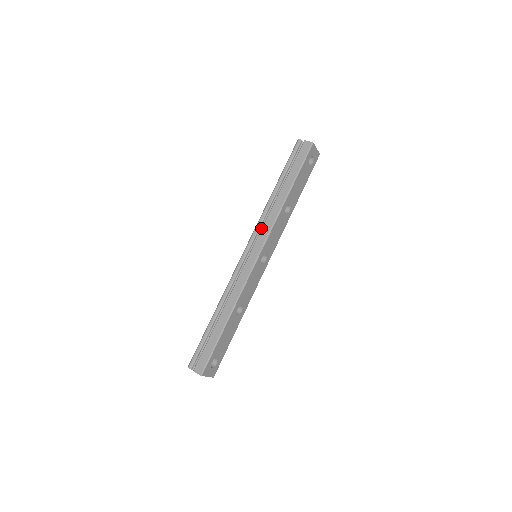
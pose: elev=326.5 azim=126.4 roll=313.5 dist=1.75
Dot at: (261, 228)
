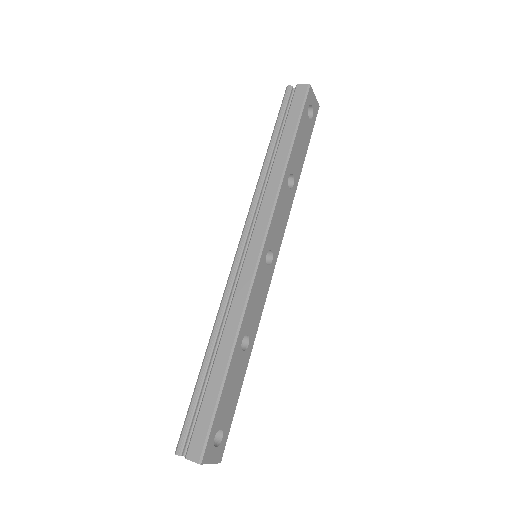
Dot at: (257, 213)
